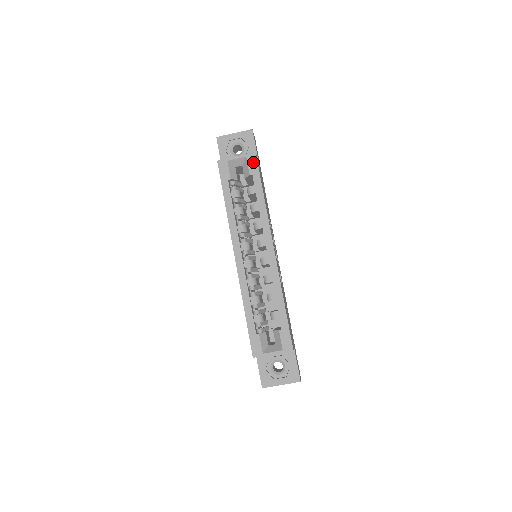
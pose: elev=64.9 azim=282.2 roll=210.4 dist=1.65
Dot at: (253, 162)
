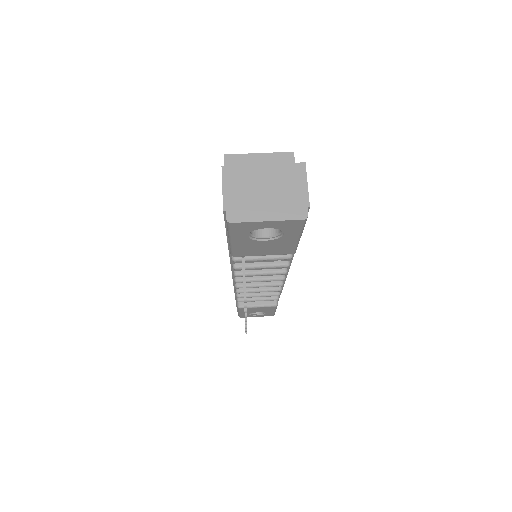
Dot at: occluded
